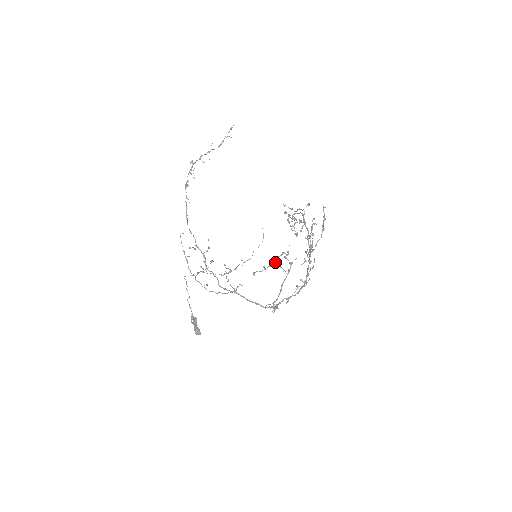
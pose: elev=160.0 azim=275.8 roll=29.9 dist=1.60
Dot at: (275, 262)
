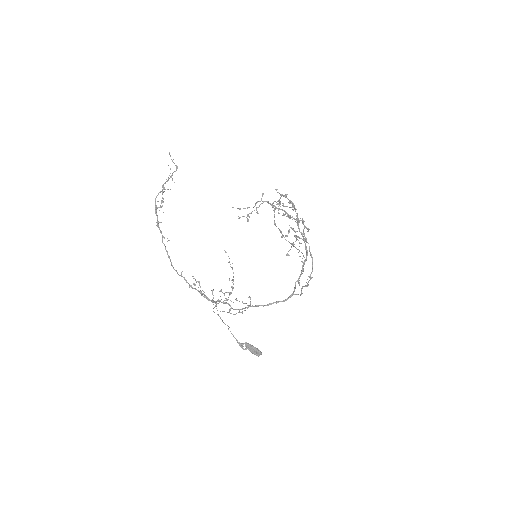
Dot at: (295, 236)
